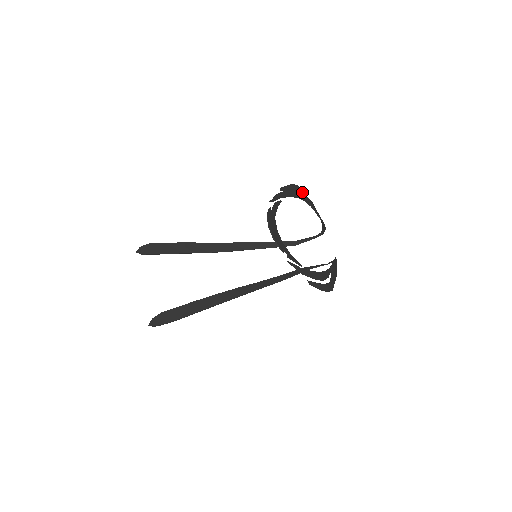
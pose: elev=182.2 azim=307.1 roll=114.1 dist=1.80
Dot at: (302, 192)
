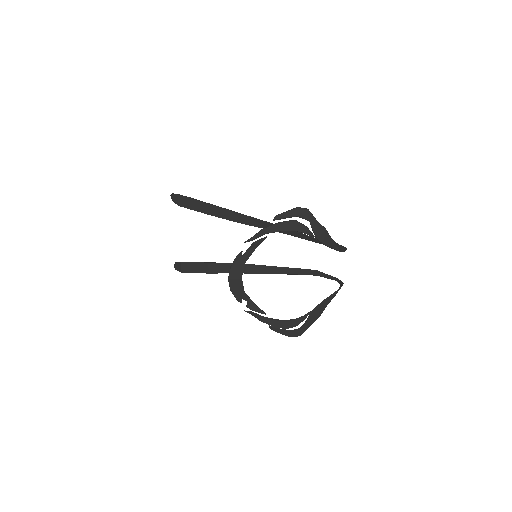
Dot at: (310, 218)
